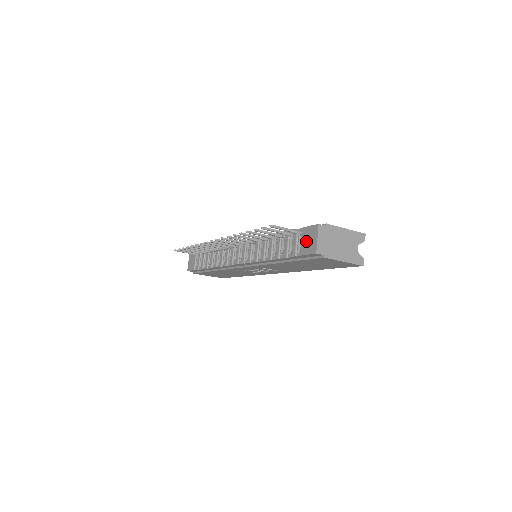
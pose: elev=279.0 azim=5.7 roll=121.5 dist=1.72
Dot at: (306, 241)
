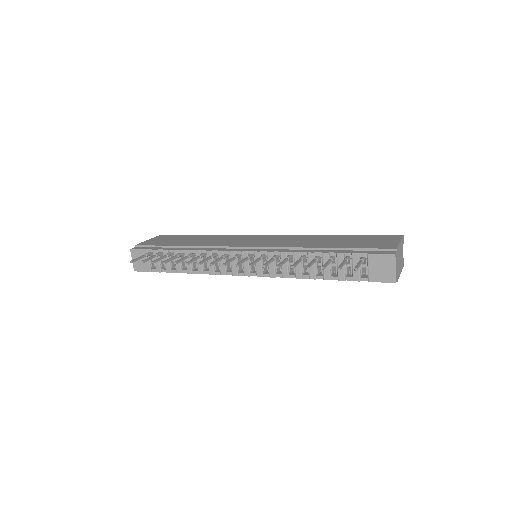
Dot at: (377, 269)
